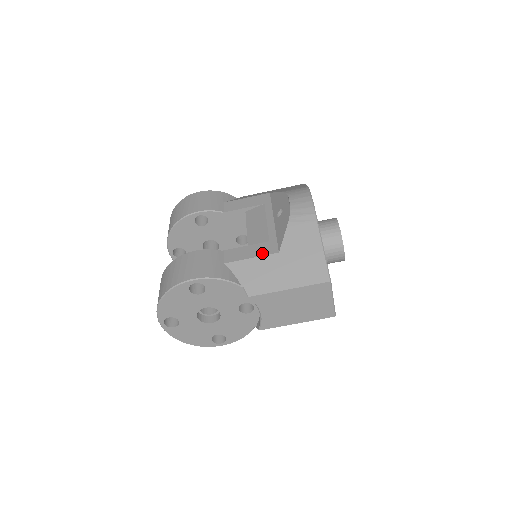
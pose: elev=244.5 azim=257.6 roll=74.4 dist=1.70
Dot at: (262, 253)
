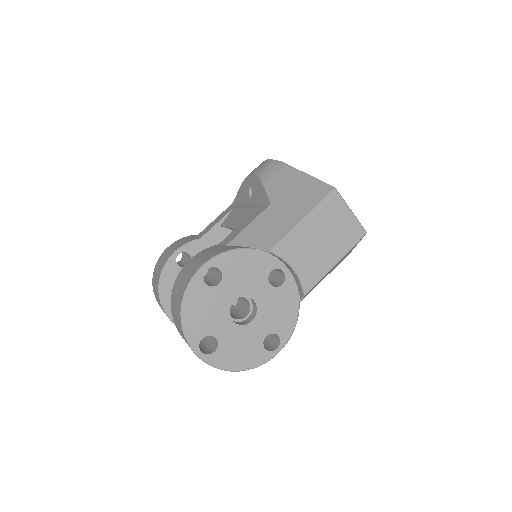
Dot at: (256, 216)
